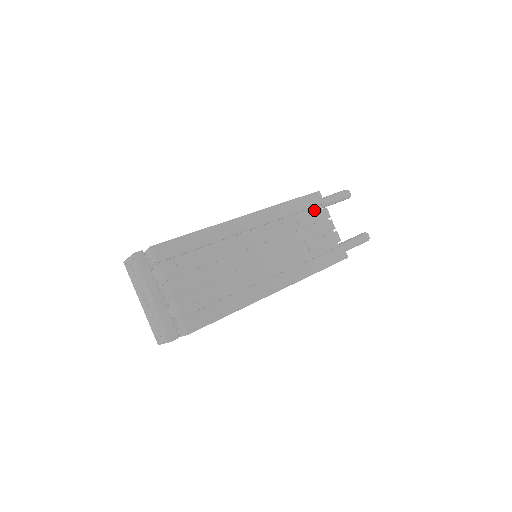
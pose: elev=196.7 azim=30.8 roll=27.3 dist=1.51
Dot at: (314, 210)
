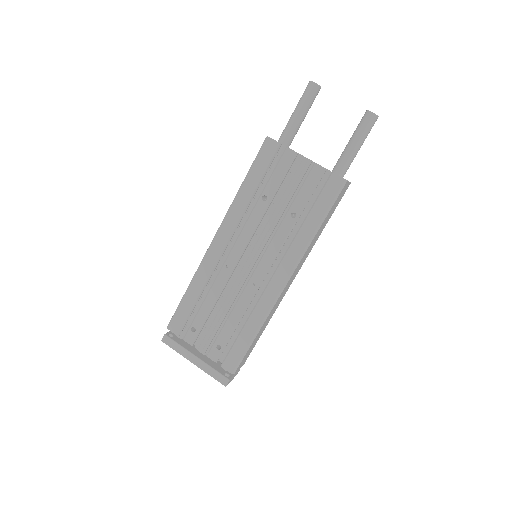
Dot at: occluded
